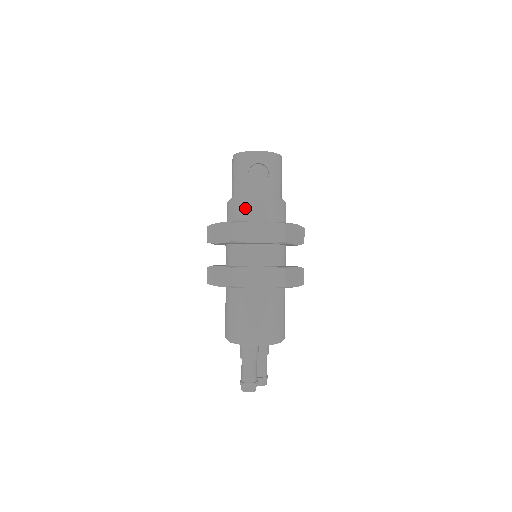
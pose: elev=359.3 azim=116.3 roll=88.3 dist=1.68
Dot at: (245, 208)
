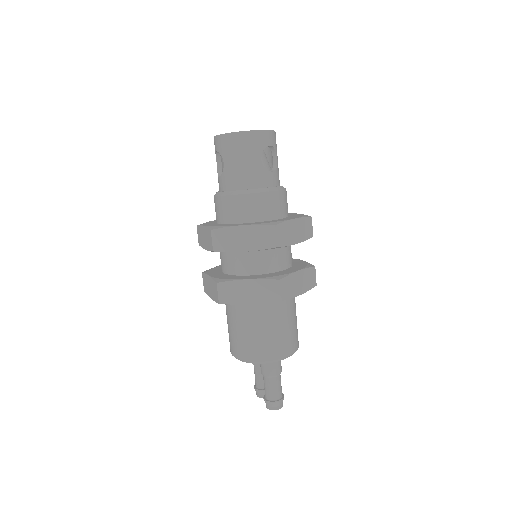
Dot at: (267, 203)
